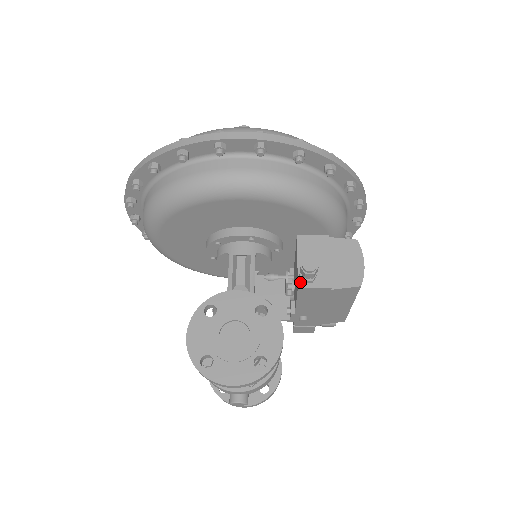
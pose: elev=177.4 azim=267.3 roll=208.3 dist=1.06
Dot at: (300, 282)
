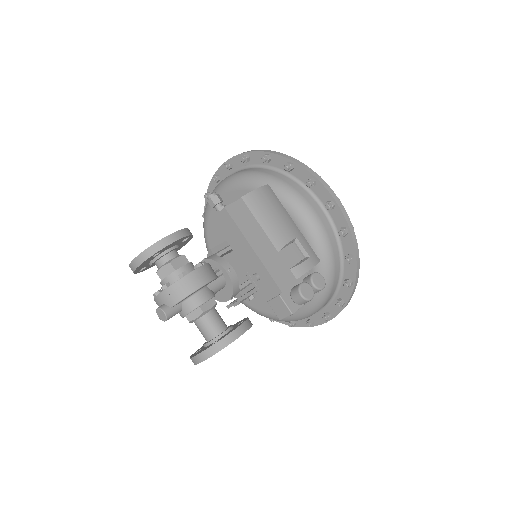
Dot at: (216, 217)
